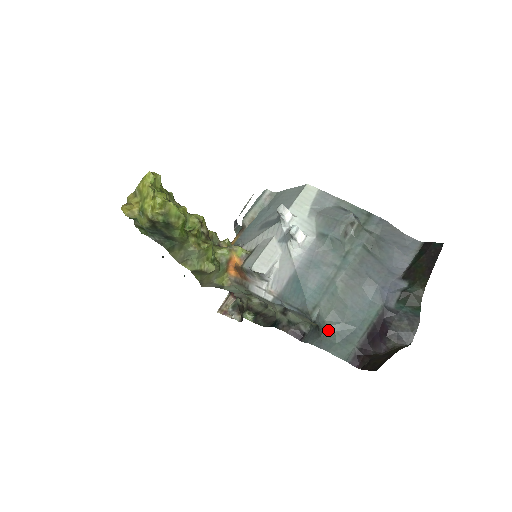
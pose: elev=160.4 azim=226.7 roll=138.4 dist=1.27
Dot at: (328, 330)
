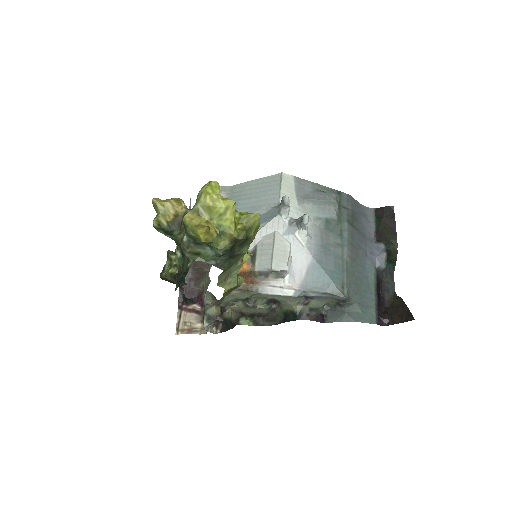
Dot at: (351, 303)
